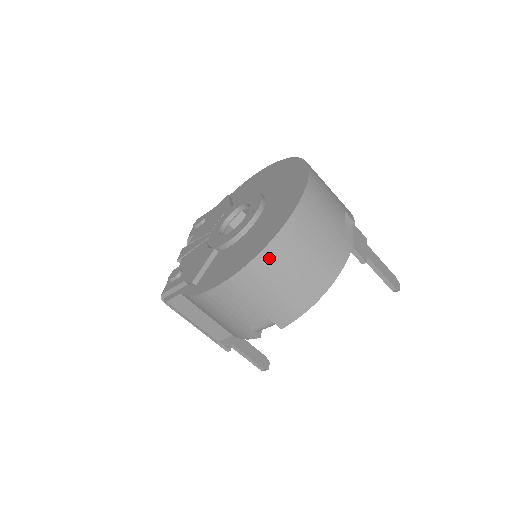
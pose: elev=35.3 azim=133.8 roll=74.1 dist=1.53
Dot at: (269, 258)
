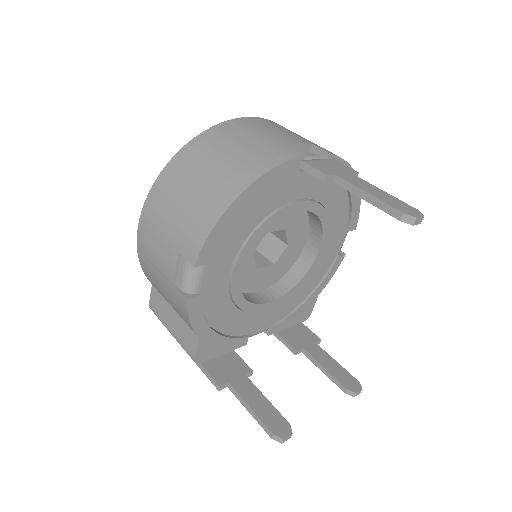
Dot at: (171, 172)
